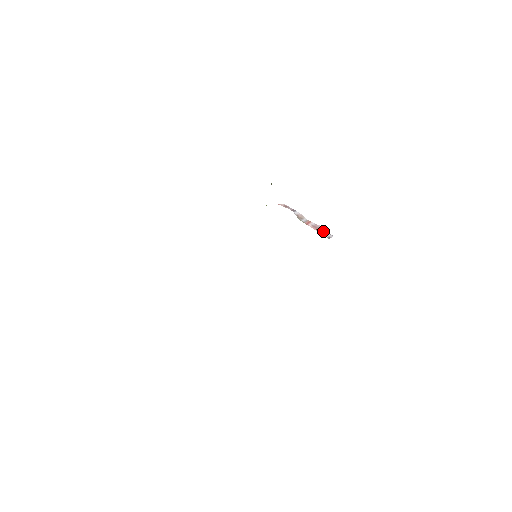
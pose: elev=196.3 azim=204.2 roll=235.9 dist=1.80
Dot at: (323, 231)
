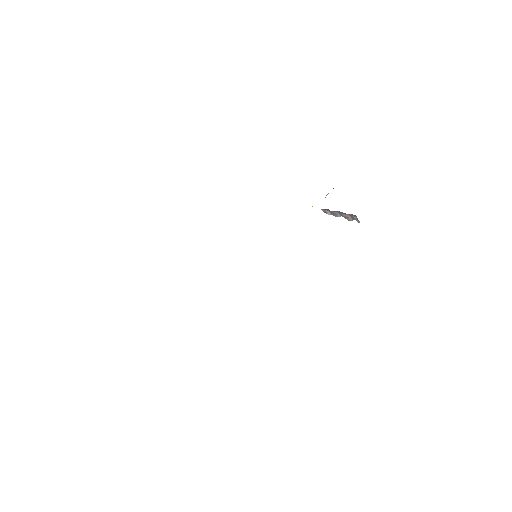
Dot at: (353, 219)
